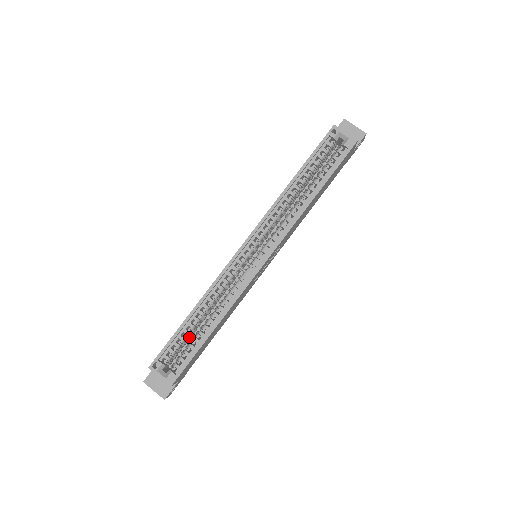
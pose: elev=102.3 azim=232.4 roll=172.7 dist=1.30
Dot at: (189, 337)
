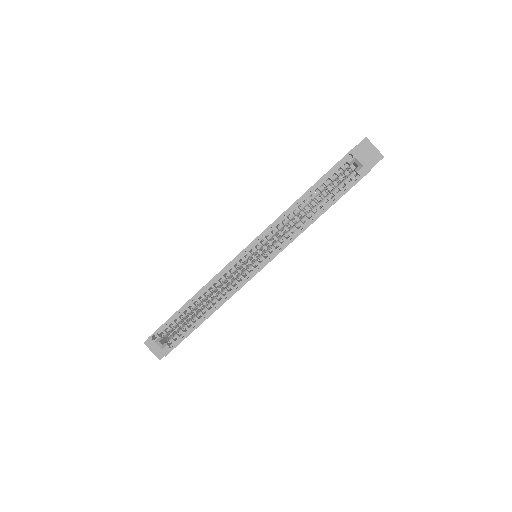
Dot at: (186, 318)
